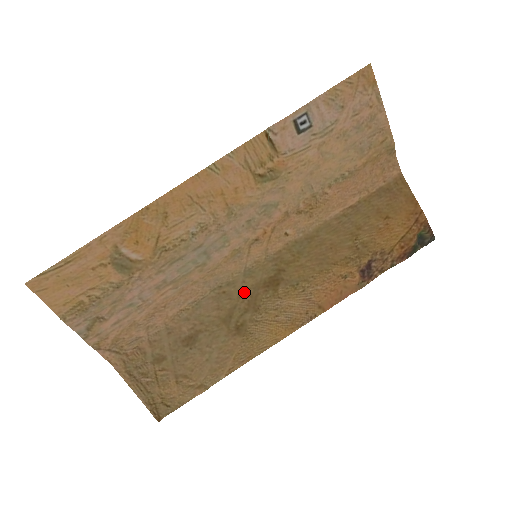
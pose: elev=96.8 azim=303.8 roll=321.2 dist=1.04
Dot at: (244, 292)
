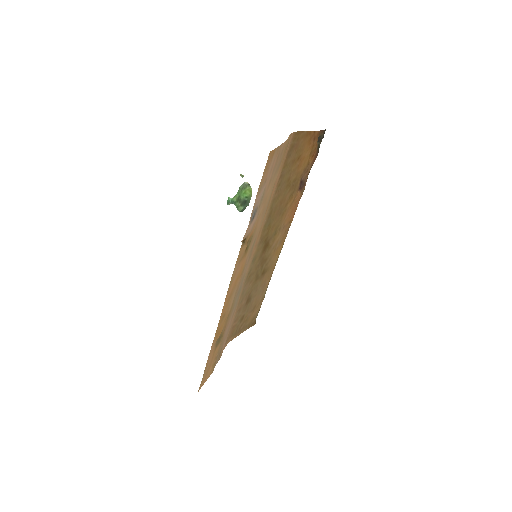
Dot at: (257, 265)
